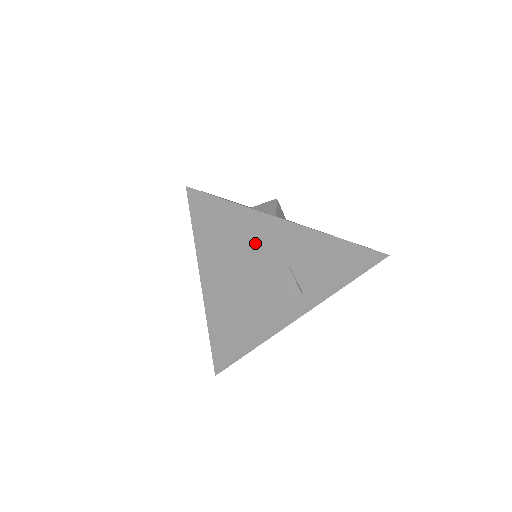
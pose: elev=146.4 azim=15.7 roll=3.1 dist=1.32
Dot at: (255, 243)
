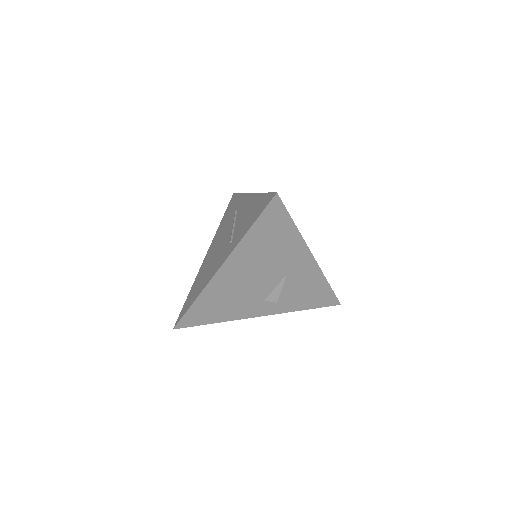
Dot at: (280, 253)
